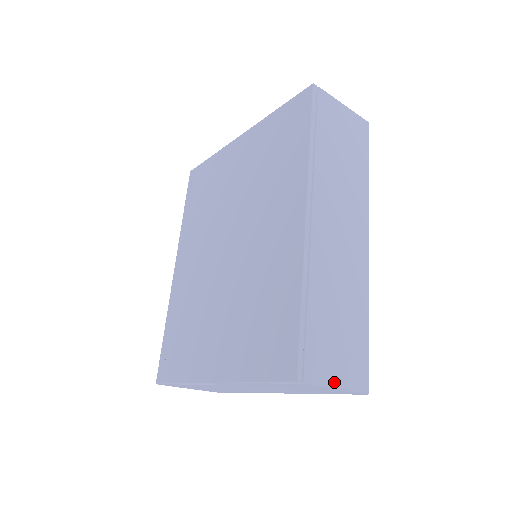
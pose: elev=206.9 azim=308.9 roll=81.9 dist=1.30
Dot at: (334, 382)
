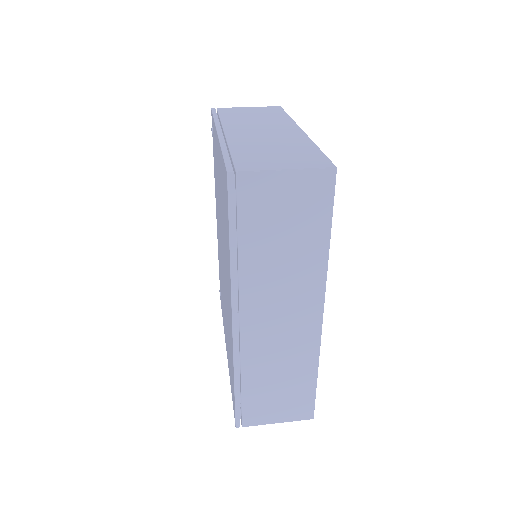
Dot at: (273, 421)
